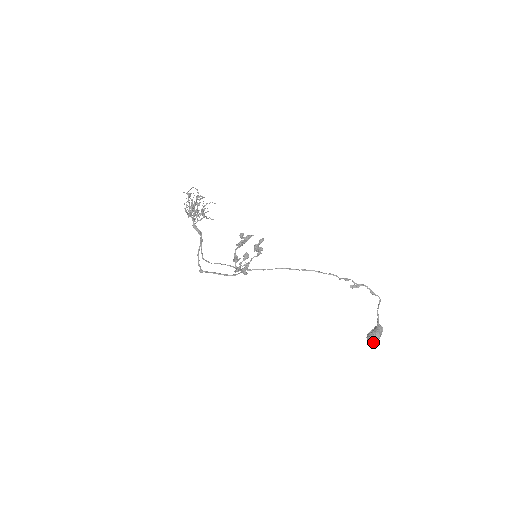
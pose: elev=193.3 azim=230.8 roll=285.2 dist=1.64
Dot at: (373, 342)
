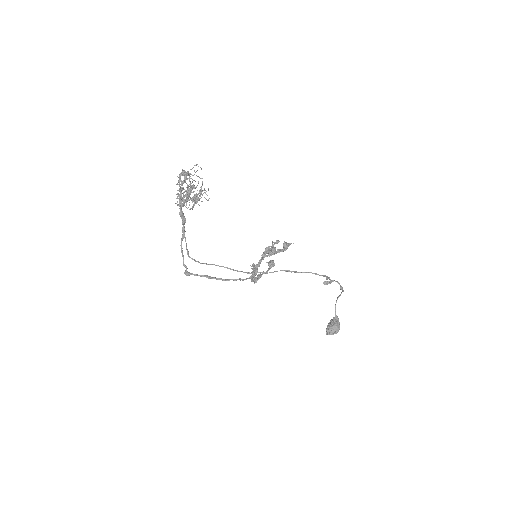
Dot at: (333, 334)
